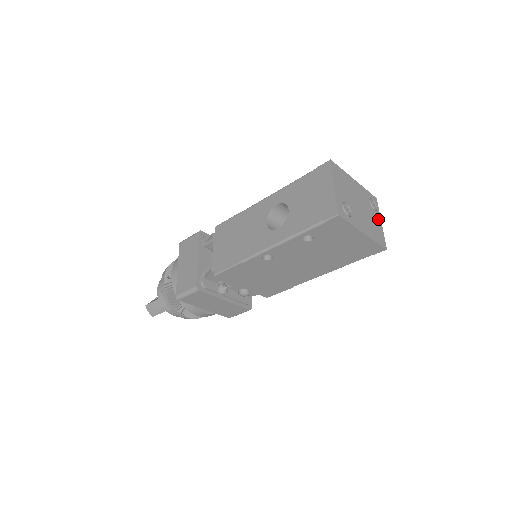
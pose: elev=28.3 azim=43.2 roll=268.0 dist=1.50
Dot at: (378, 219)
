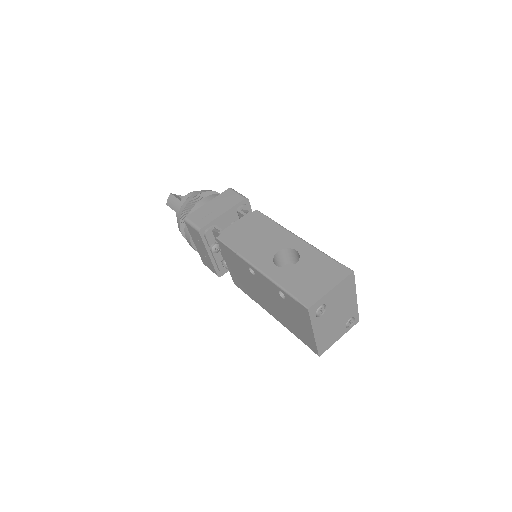
Dot at: (340, 334)
